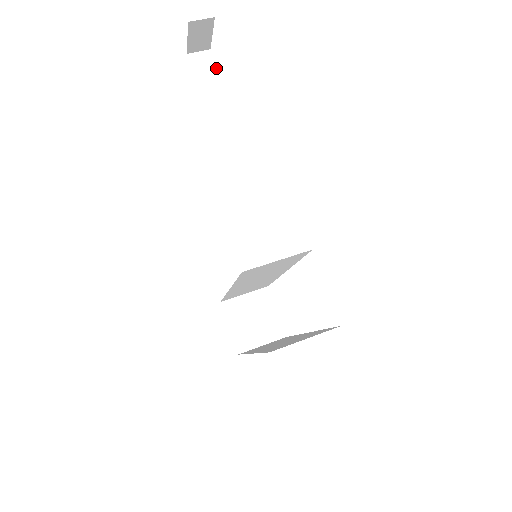
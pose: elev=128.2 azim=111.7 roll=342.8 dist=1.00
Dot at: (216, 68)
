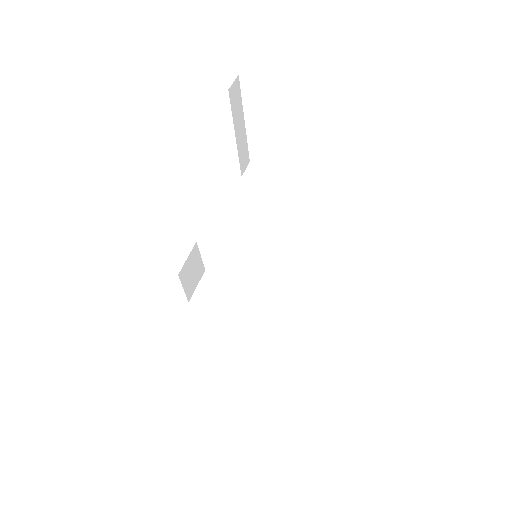
Dot at: (241, 97)
